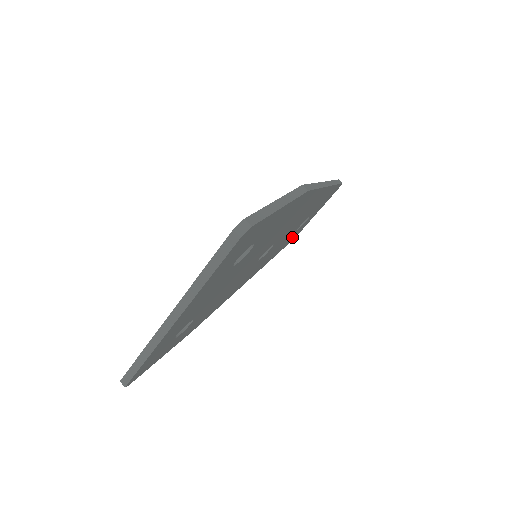
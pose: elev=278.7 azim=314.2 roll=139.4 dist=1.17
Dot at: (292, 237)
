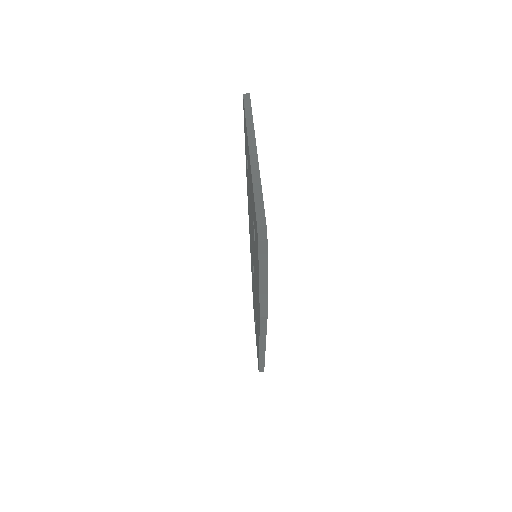
Dot at: occluded
